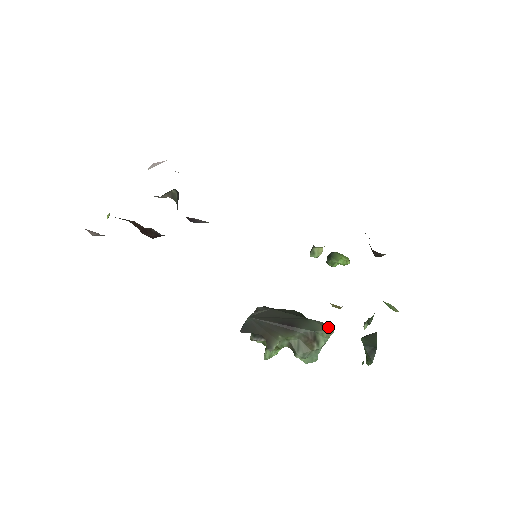
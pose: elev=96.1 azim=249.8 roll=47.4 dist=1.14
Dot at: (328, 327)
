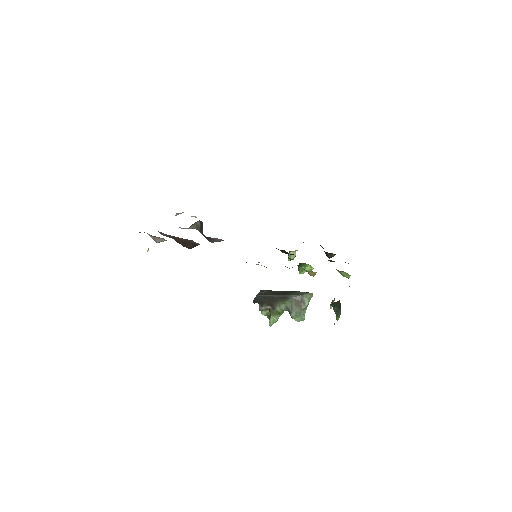
Dot at: occluded
